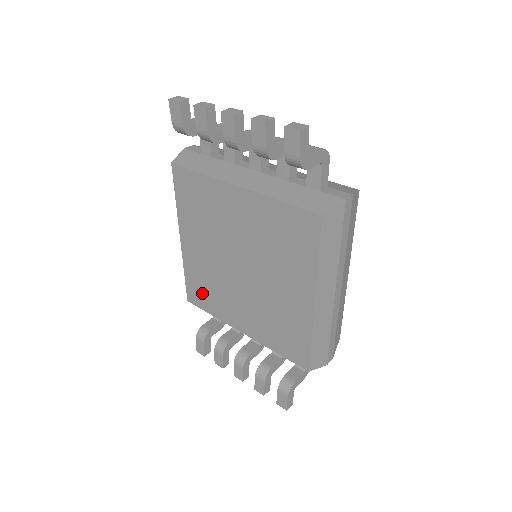
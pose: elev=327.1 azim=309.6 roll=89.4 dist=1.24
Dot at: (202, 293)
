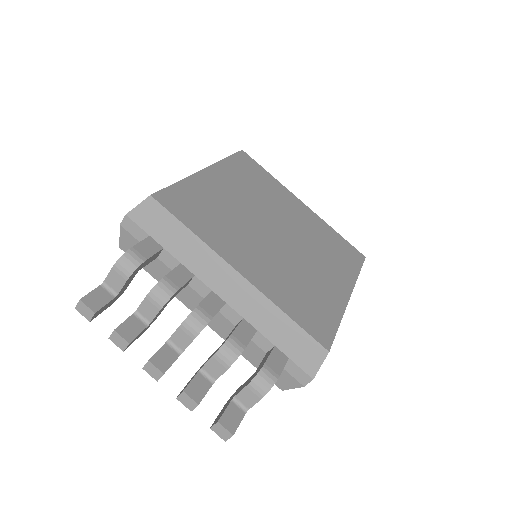
Dot at: occluded
